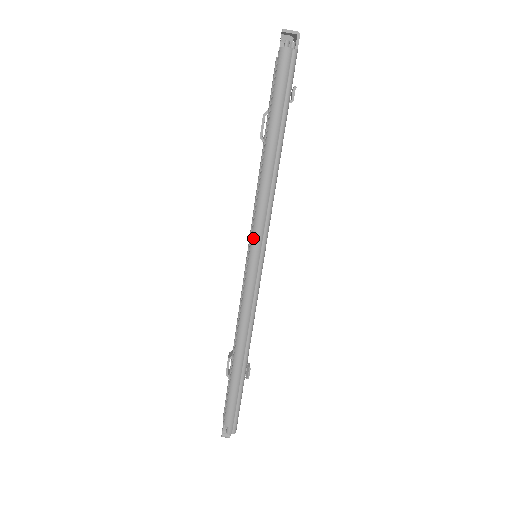
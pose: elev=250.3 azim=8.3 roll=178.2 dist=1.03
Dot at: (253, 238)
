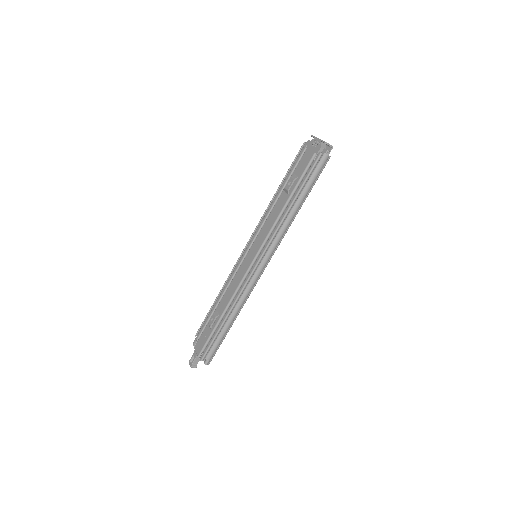
Dot at: (270, 249)
